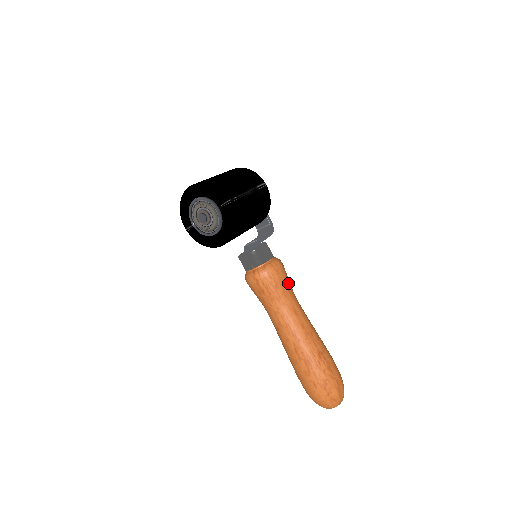
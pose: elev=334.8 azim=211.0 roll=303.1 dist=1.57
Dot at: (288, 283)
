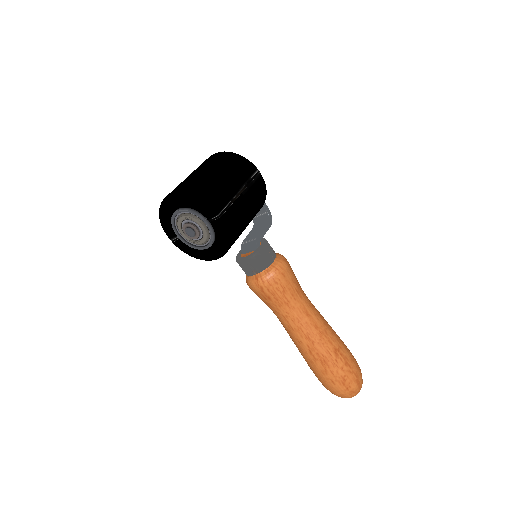
Dot at: (296, 283)
